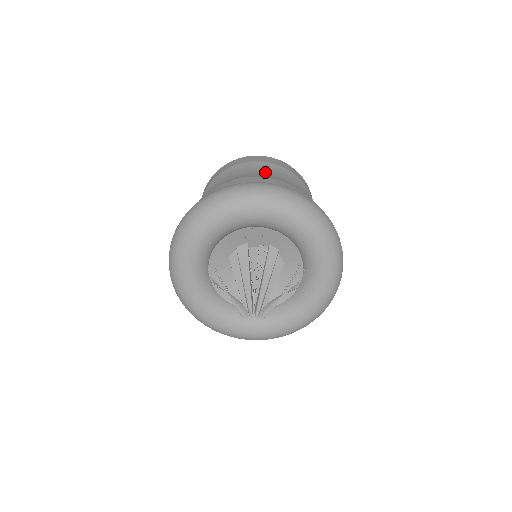
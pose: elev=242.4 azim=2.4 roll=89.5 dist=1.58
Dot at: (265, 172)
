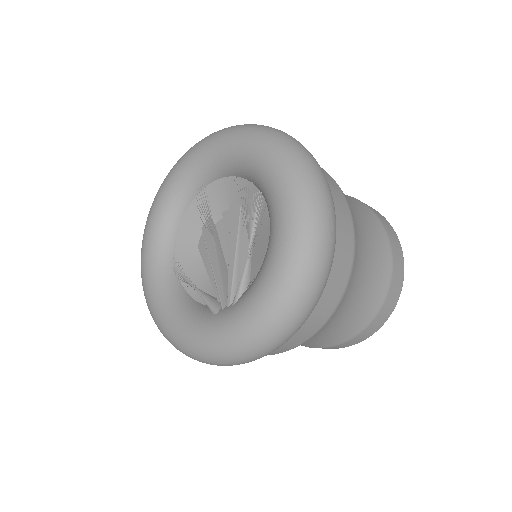
Dot at: occluded
